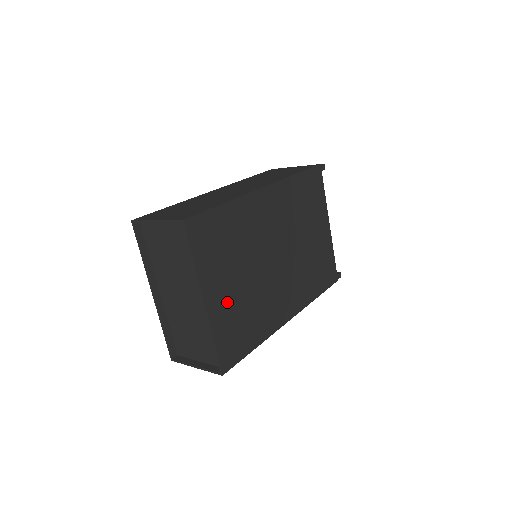
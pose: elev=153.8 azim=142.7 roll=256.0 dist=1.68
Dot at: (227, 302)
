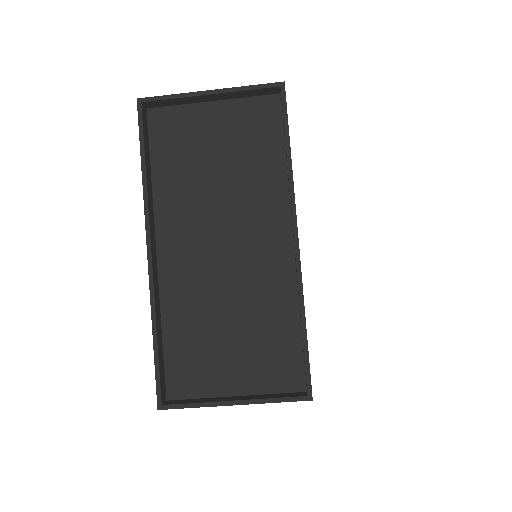
Dot at: occluded
